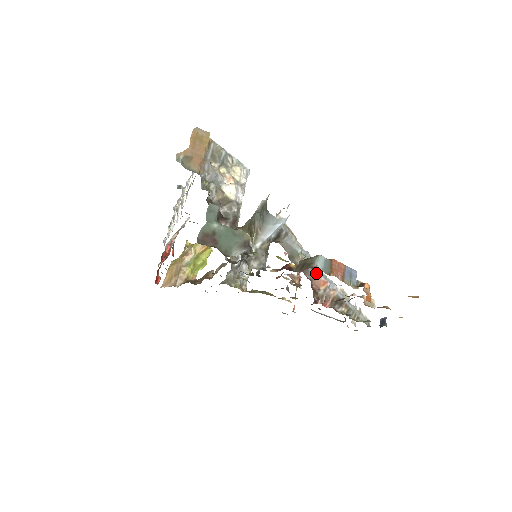
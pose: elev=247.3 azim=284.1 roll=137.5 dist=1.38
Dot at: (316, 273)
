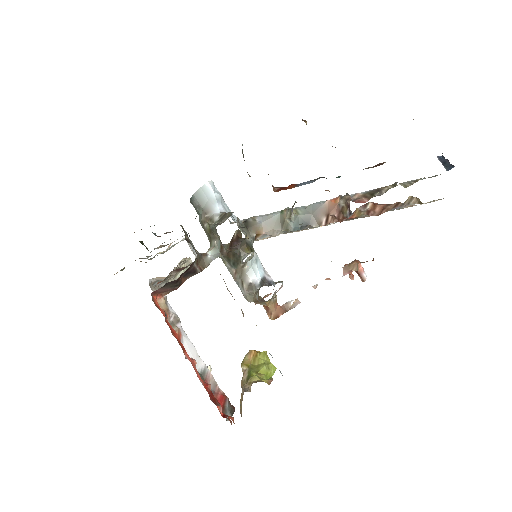
Dot at: (319, 206)
